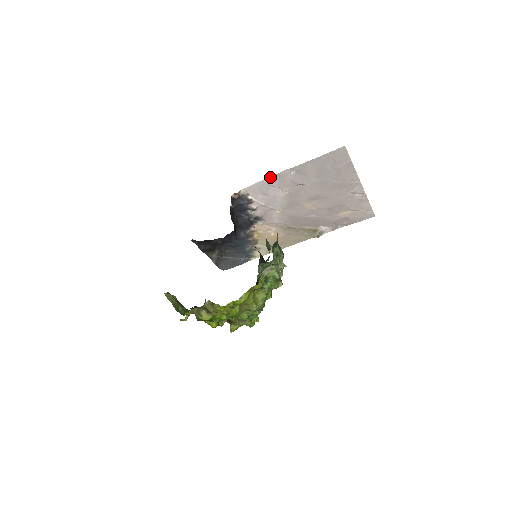
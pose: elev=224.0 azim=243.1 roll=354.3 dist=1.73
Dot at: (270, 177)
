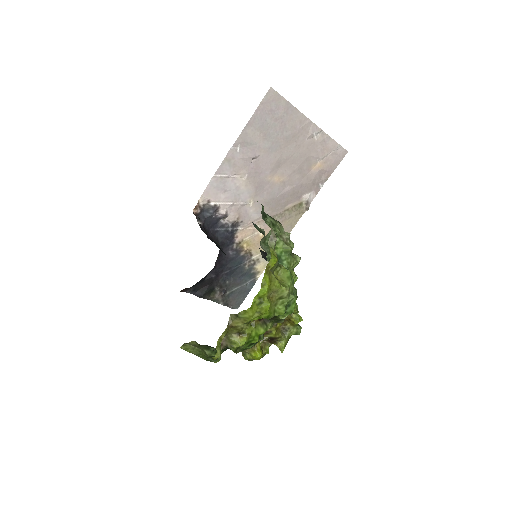
Dot at: (219, 168)
